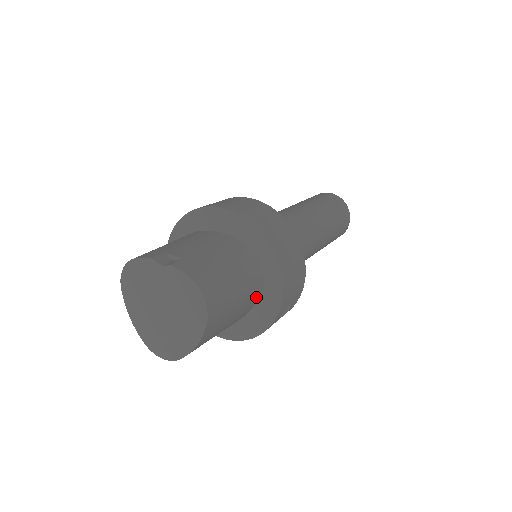
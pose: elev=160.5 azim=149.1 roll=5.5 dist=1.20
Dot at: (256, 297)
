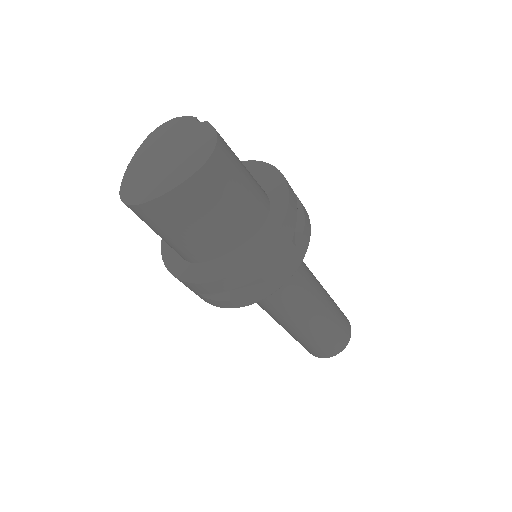
Dot at: (243, 236)
